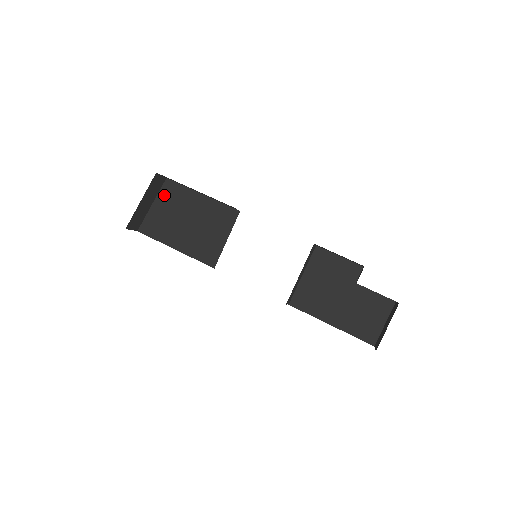
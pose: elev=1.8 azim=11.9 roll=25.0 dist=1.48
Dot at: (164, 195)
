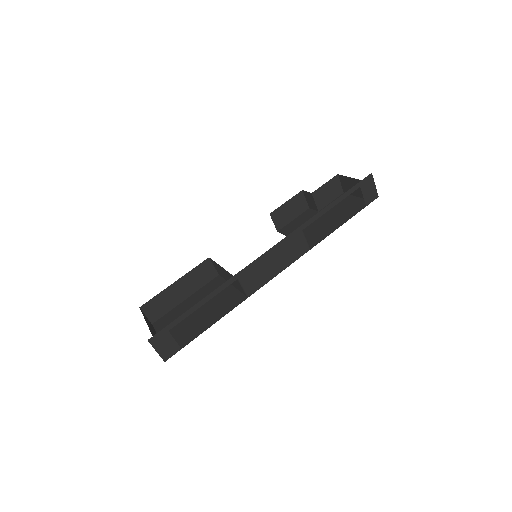
Dot at: occluded
